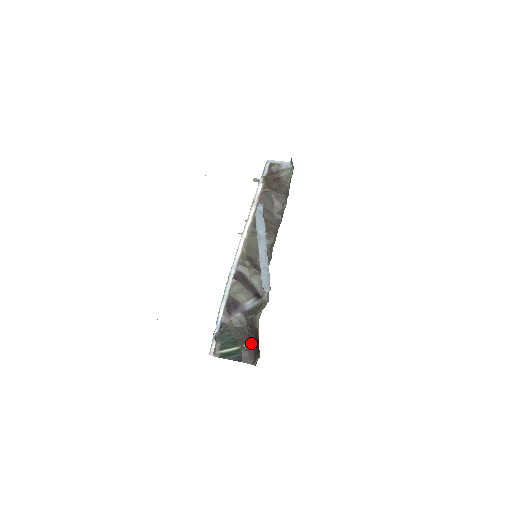
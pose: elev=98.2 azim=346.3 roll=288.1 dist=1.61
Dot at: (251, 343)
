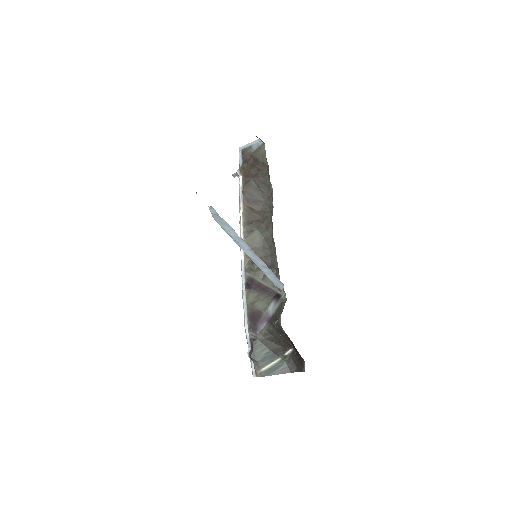
Dot at: (291, 349)
